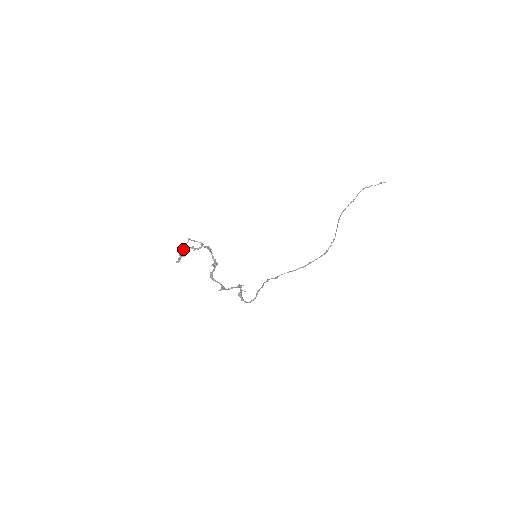
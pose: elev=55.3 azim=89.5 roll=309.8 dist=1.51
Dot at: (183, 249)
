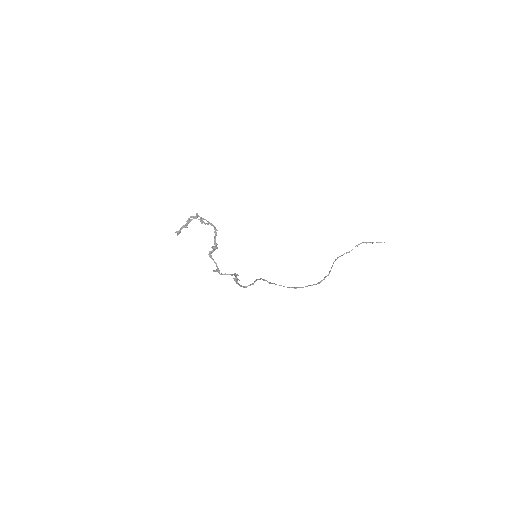
Dot at: occluded
